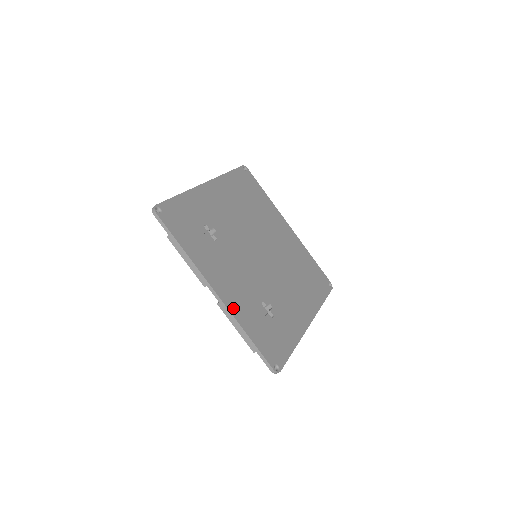
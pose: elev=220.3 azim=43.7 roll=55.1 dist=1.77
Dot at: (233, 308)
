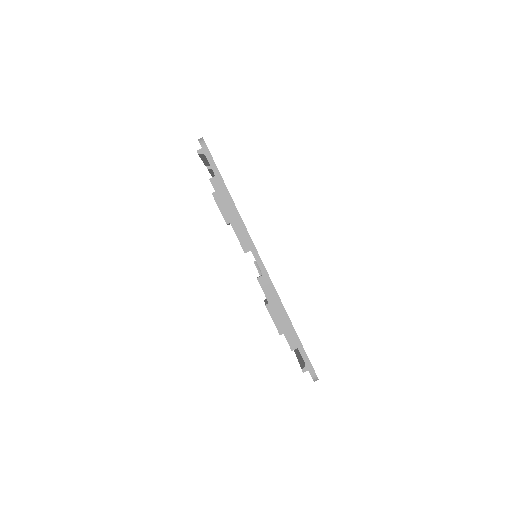
Dot at: occluded
